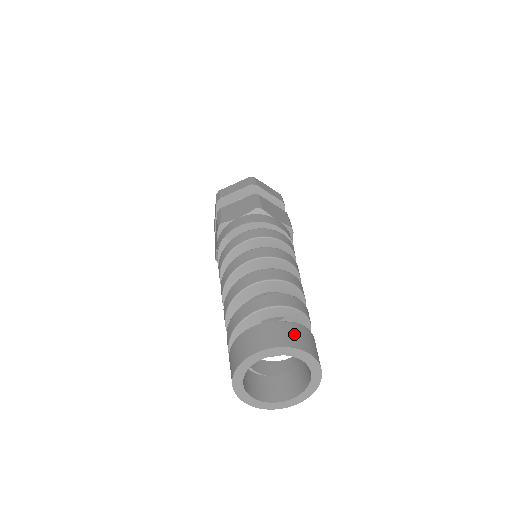
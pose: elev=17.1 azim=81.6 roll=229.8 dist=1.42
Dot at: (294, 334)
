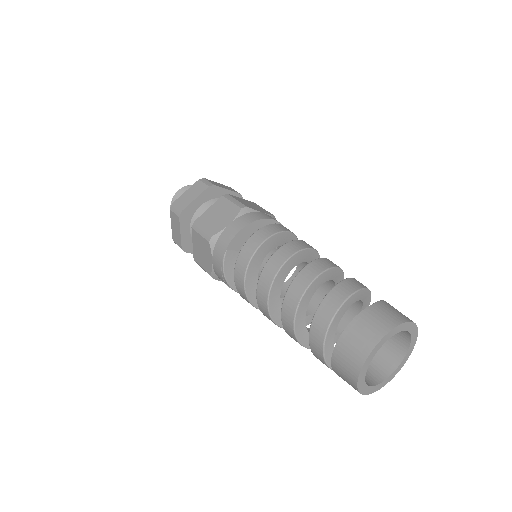
Dot at: (391, 311)
